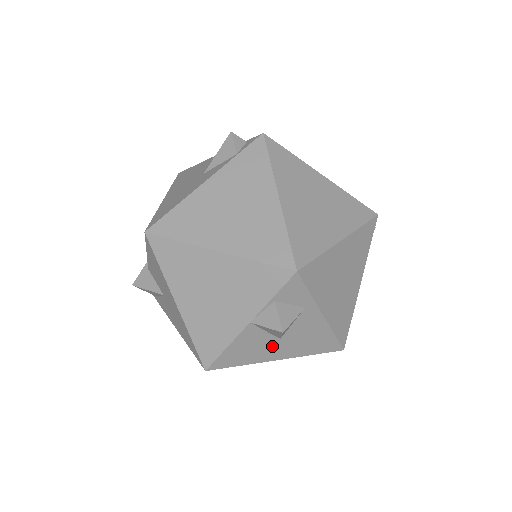
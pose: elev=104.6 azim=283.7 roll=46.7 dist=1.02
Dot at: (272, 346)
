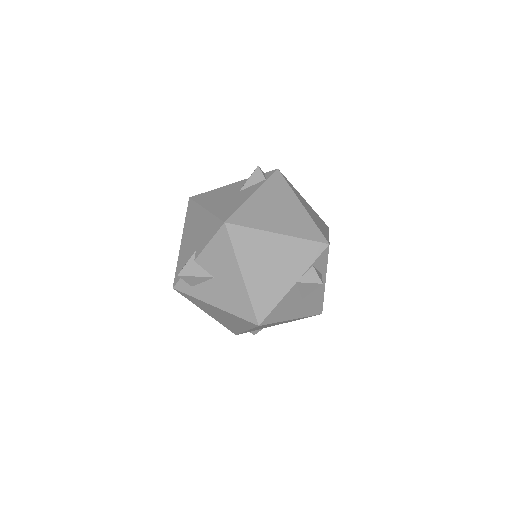
Dot at: (296, 306)
